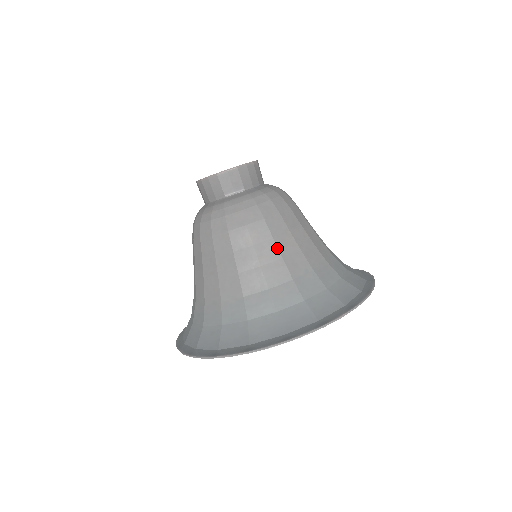
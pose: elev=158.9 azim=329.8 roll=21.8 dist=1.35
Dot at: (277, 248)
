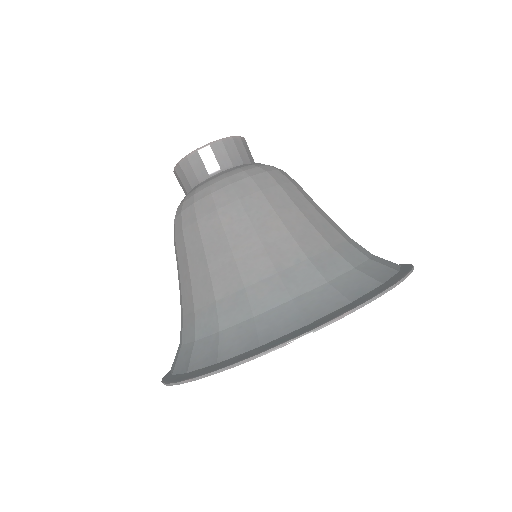
Dot at: (256, 234)
